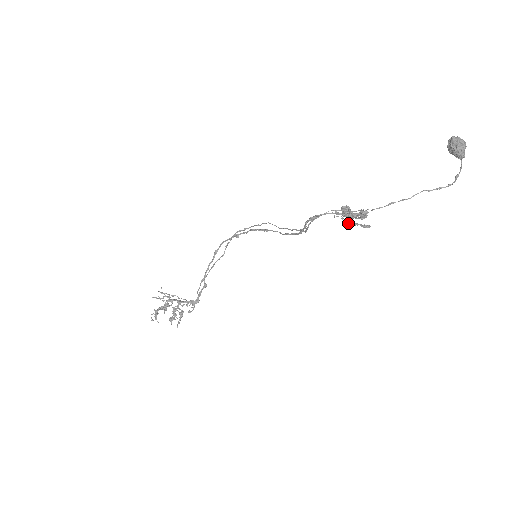
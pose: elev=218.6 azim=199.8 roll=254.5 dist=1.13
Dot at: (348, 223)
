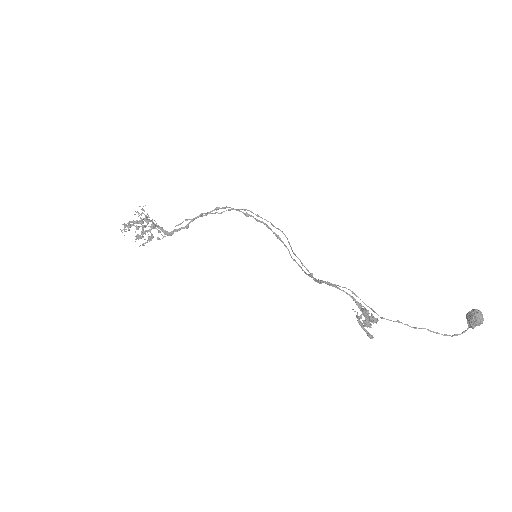
Dot at: (359, 322)
